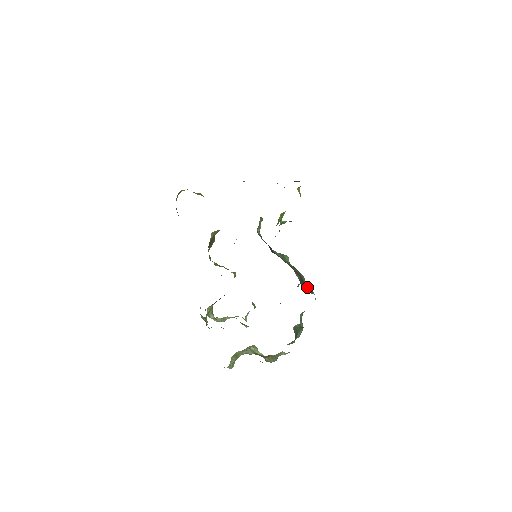
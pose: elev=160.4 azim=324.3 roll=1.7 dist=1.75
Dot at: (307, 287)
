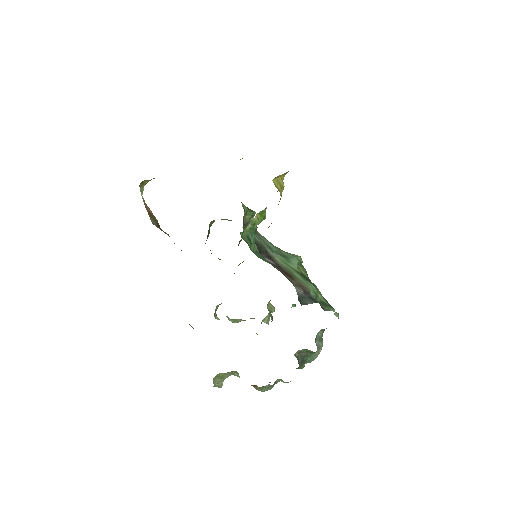
Dot at: (321, 302)
